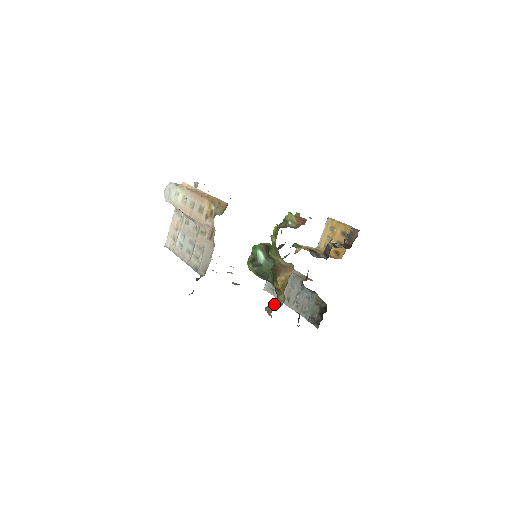
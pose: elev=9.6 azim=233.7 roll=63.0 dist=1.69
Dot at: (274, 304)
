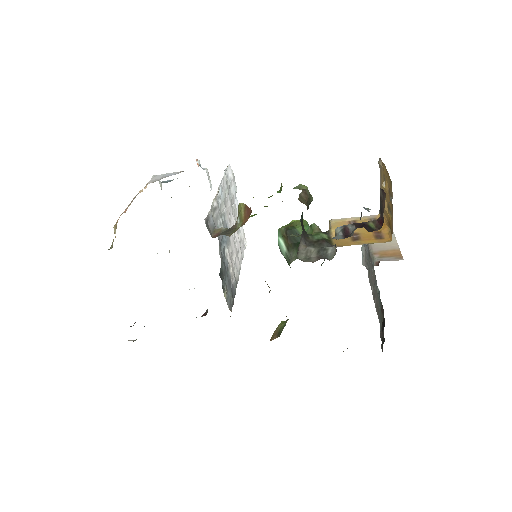
Dot at: (277, 330)
